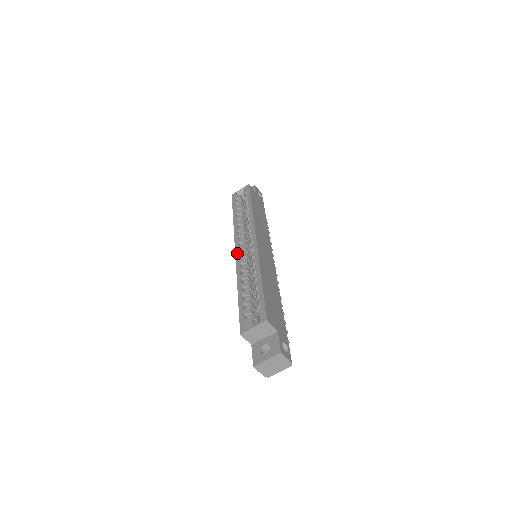
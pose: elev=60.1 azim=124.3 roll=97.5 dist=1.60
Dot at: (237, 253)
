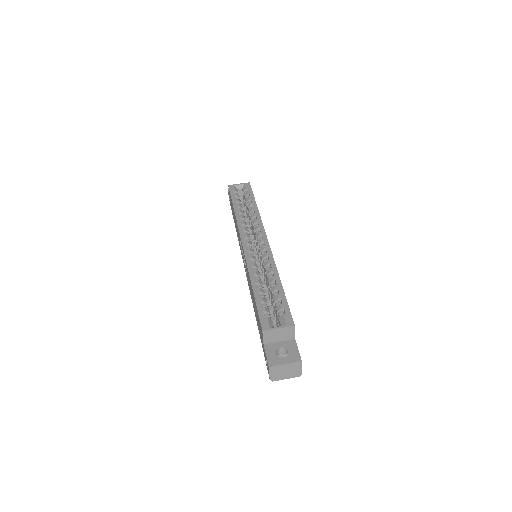
Dot at: (245, 247)
